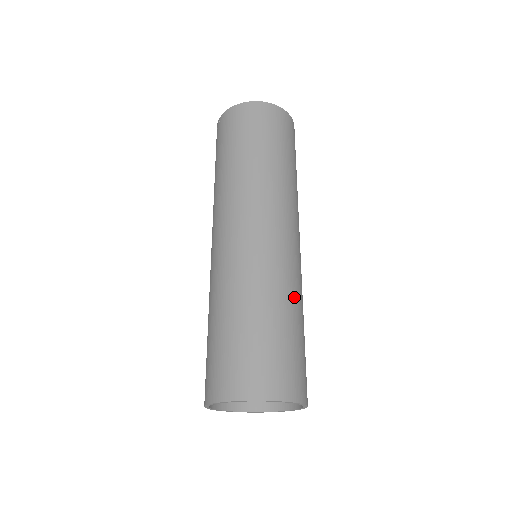
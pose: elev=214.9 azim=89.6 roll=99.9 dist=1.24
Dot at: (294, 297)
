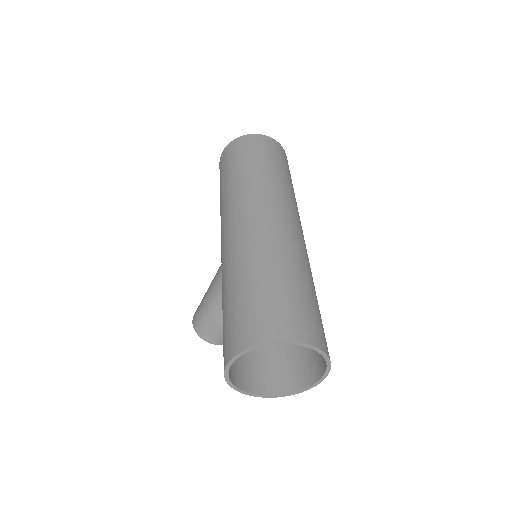
Dot at: (312, 278)
